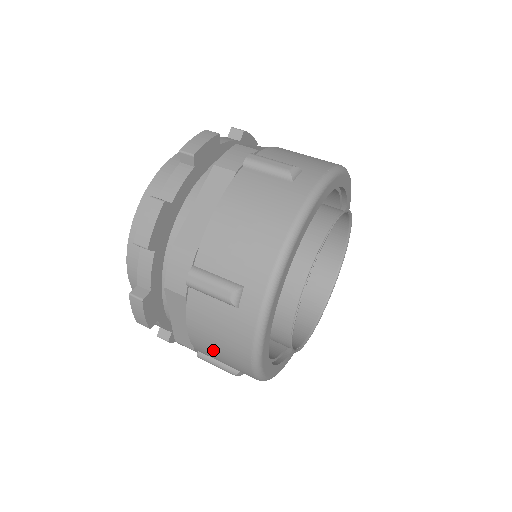
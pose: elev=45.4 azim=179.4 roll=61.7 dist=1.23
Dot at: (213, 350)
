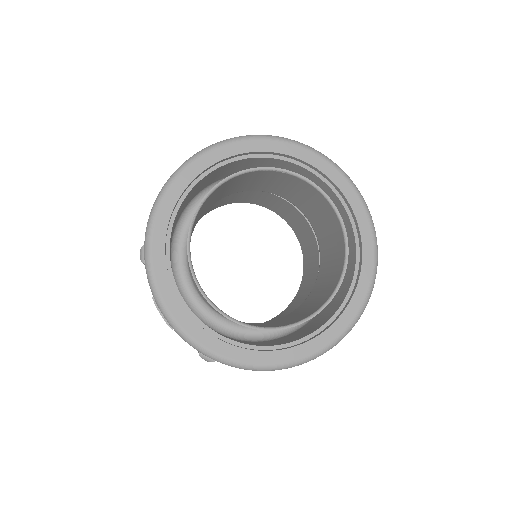
Dot at: occluded
